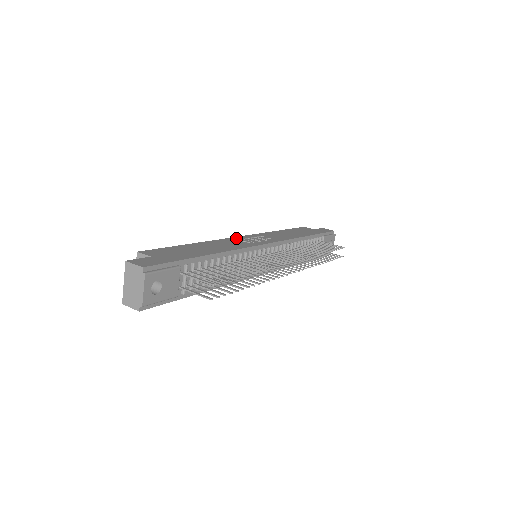
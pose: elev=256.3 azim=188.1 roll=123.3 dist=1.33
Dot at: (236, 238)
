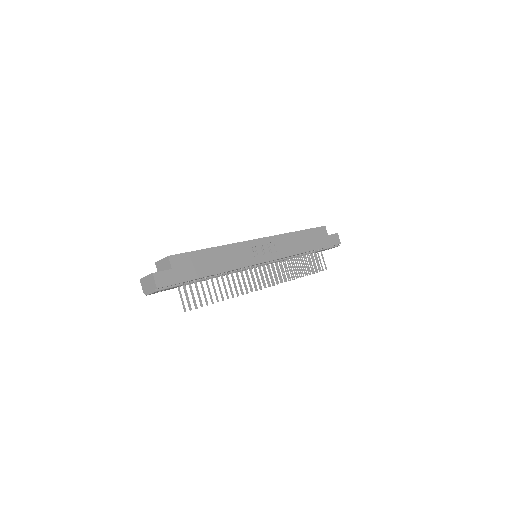
Dot at: (251, 243)
